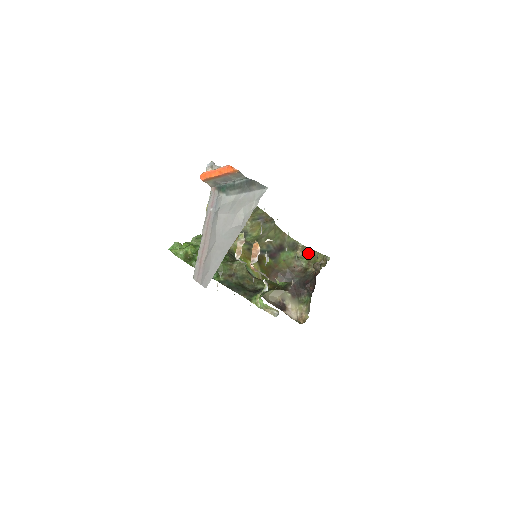
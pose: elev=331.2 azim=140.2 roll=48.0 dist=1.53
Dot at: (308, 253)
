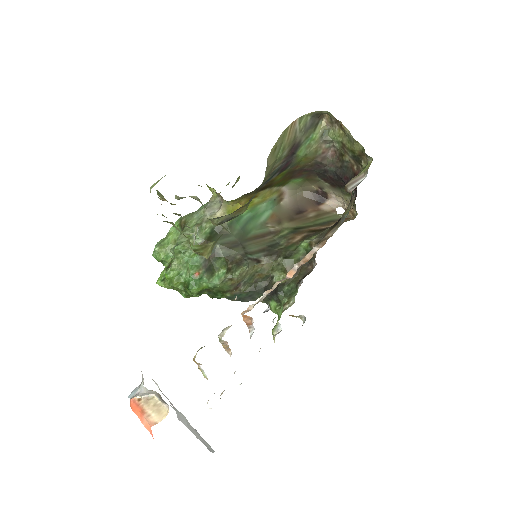
Dot at: (339, 129)
